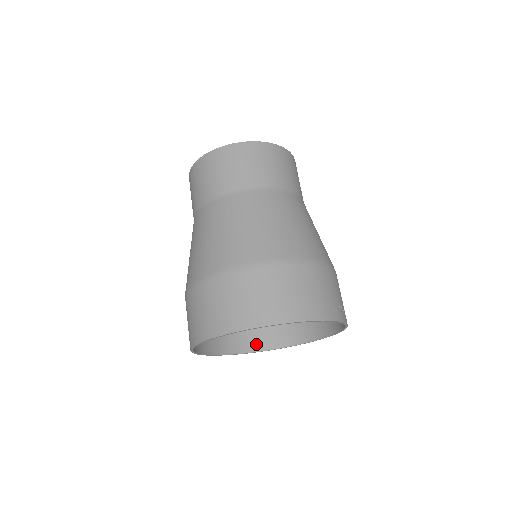
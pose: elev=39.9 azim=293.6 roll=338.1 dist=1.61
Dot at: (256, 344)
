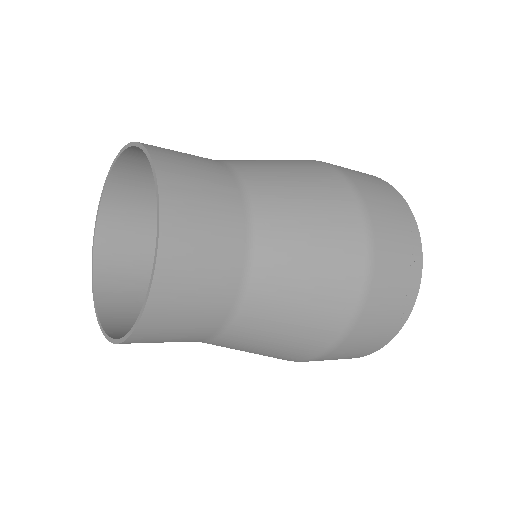
Dot at: occluded
